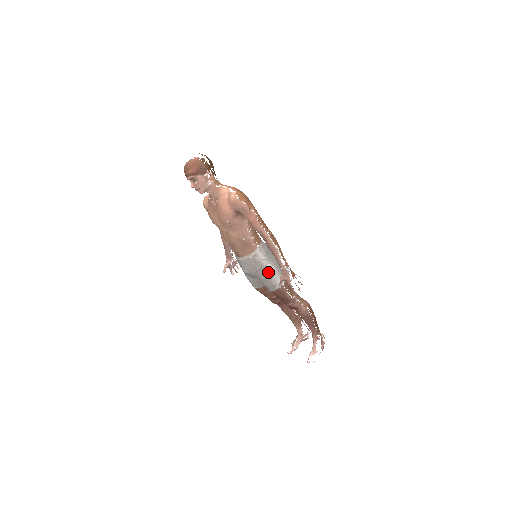
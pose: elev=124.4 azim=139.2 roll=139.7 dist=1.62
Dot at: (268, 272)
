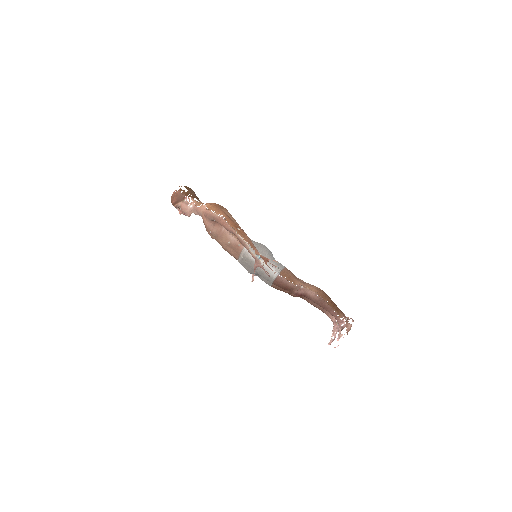
Dot at: occluded
